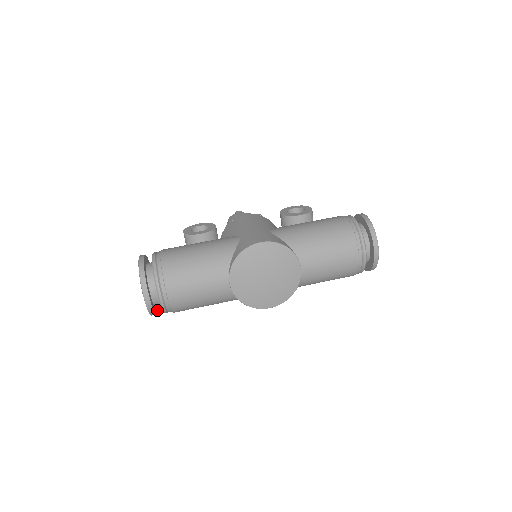
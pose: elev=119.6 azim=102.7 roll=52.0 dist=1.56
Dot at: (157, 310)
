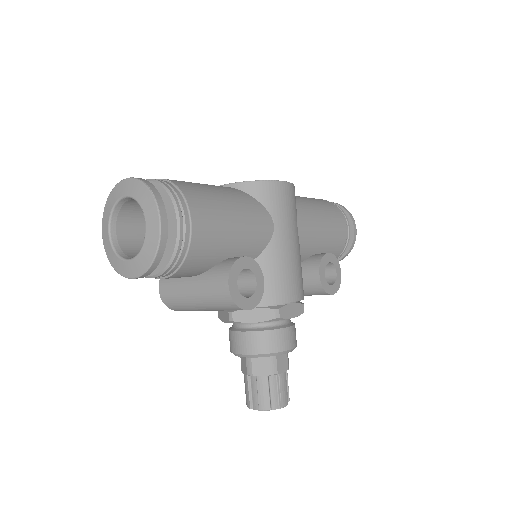
Dot at: (165, 219)
